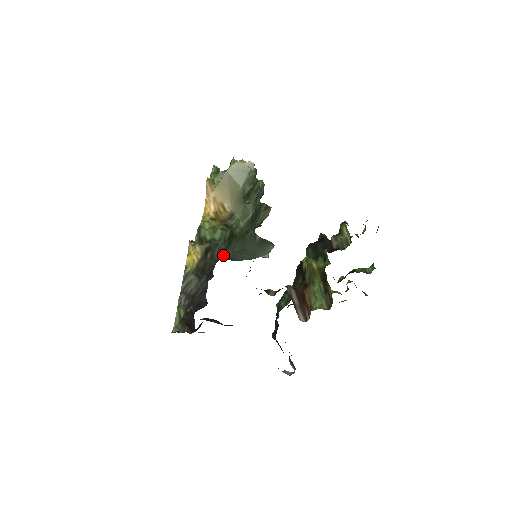
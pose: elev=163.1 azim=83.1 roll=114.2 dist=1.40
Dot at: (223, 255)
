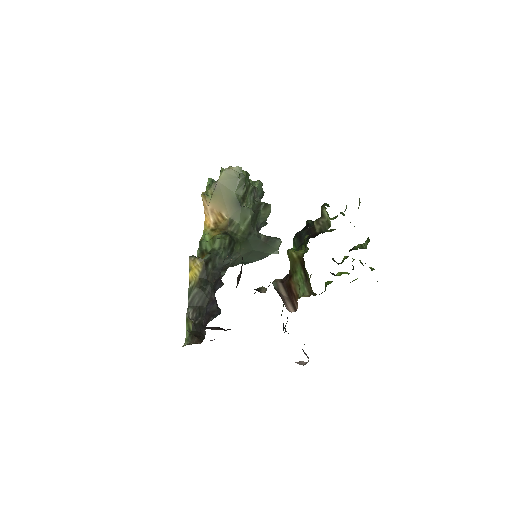
Dot at: (228, 262)
